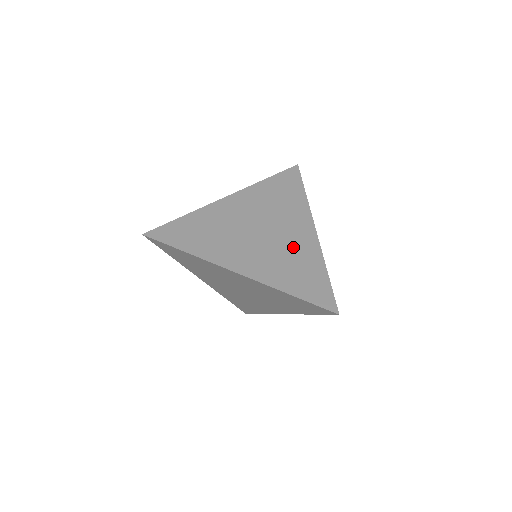
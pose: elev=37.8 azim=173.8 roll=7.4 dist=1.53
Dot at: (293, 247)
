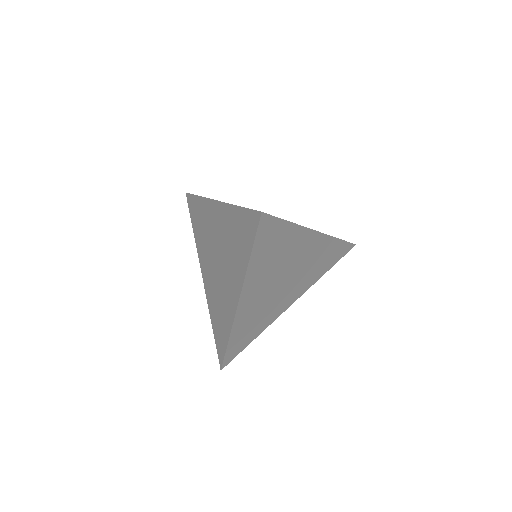
Dot at: occluded
